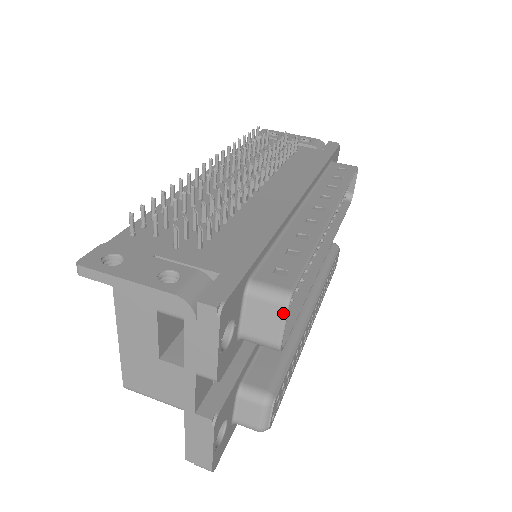
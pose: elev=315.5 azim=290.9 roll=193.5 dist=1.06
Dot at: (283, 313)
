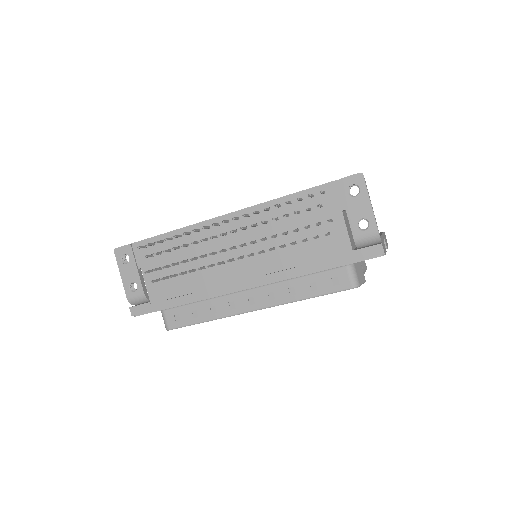
Dot at: occluded
